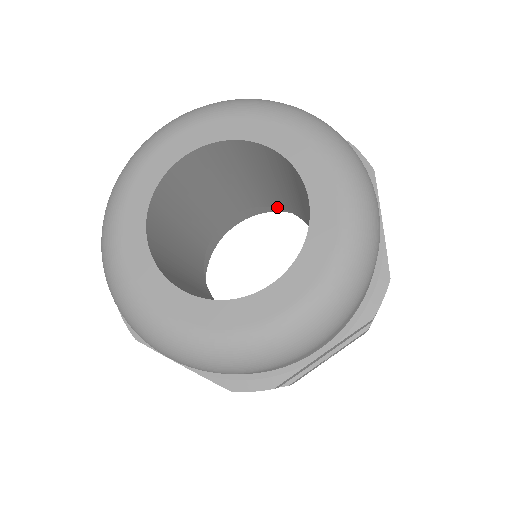
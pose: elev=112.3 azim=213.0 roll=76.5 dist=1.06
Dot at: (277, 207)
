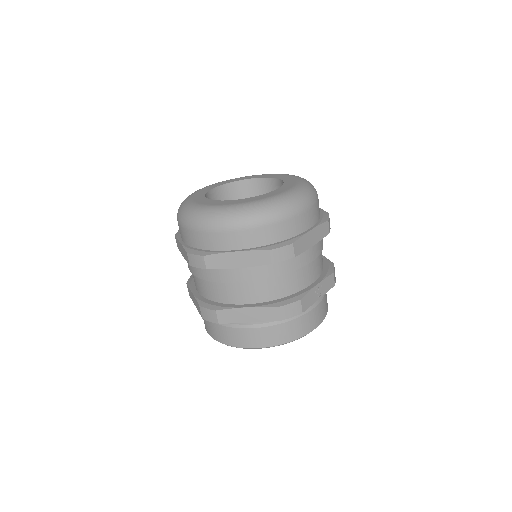
Dot at: occluded
